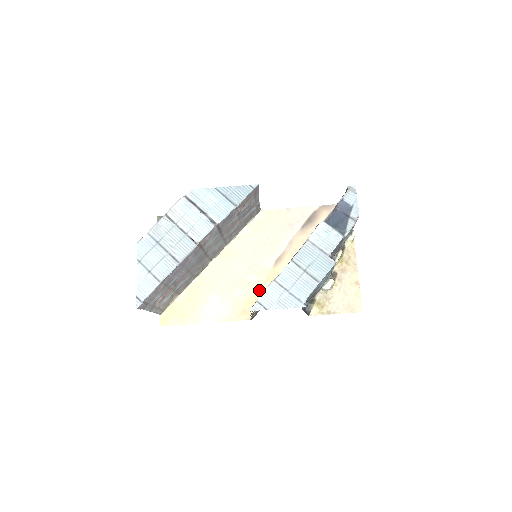
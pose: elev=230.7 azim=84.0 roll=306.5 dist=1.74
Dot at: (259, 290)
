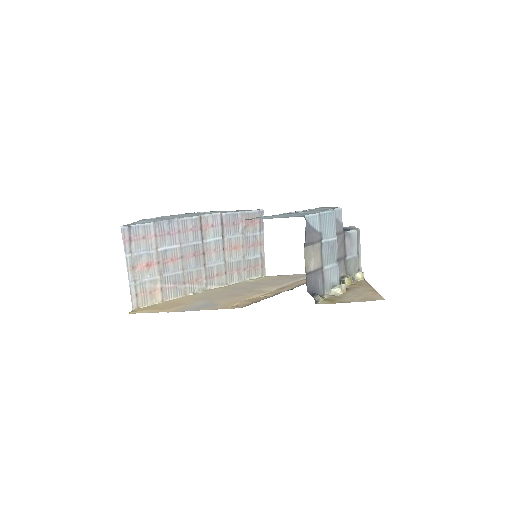
Dot at: (257, 298)
